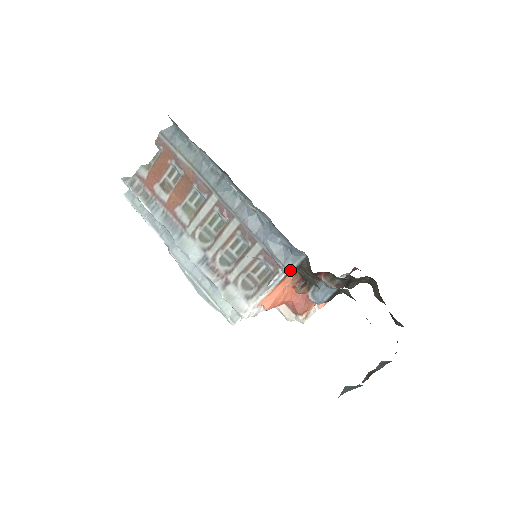
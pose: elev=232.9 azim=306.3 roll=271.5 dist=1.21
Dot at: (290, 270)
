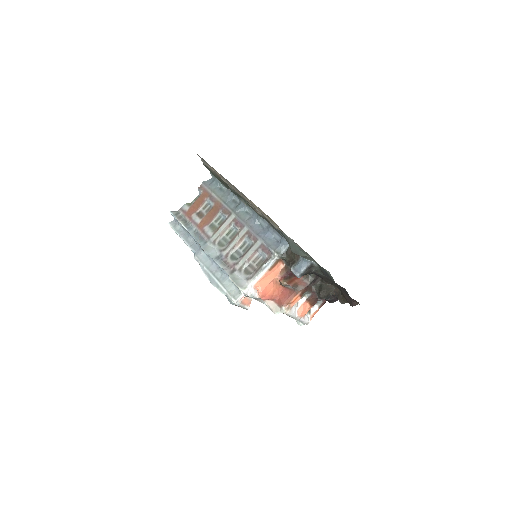
Dot at: (279, 254)
